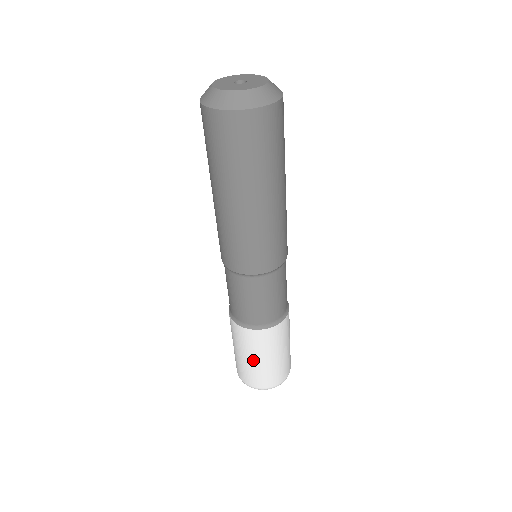
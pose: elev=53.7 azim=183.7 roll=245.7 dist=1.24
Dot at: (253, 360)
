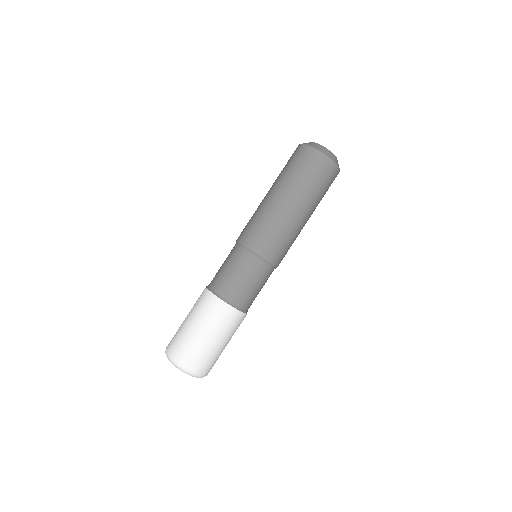
Dot at: (187, 319)
